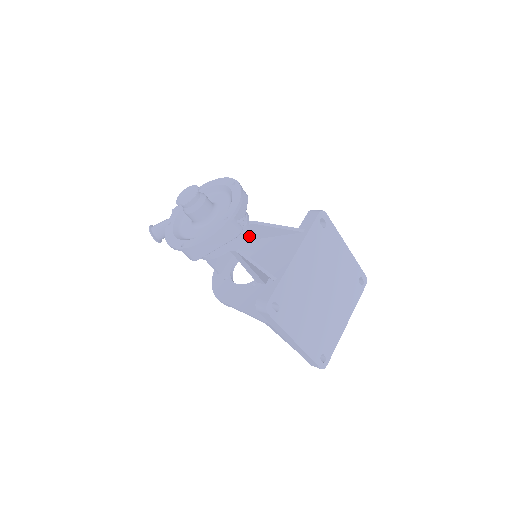
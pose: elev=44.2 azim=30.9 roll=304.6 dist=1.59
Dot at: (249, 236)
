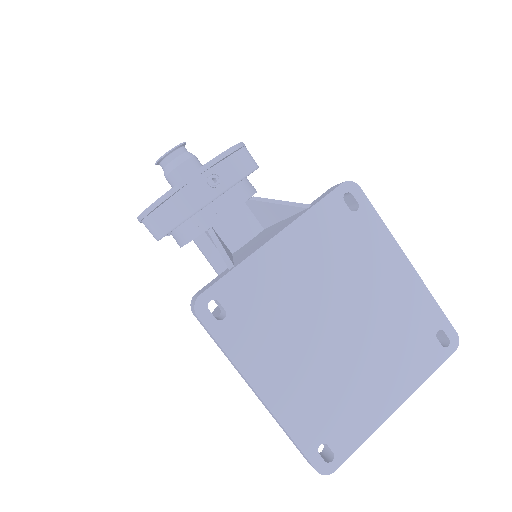
Dot at: (240, 217)
